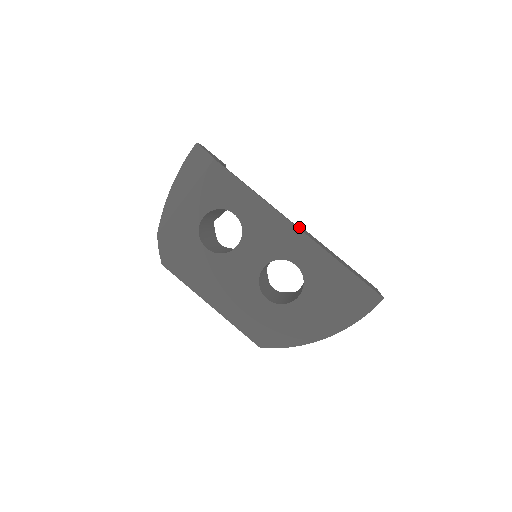
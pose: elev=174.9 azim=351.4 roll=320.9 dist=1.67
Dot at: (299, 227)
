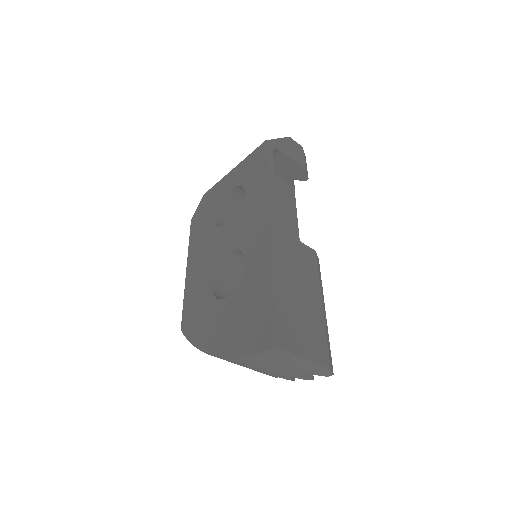
Dot at: (287, 235)
